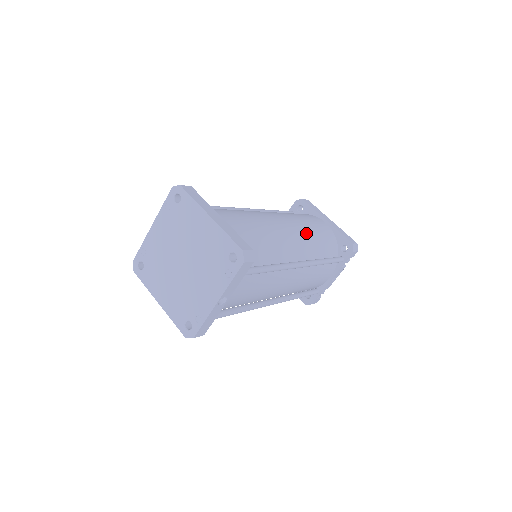
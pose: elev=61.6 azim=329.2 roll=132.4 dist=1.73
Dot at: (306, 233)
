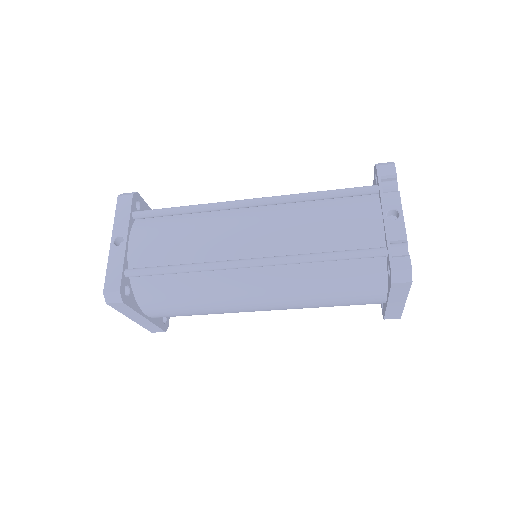
Dot at: occluded
